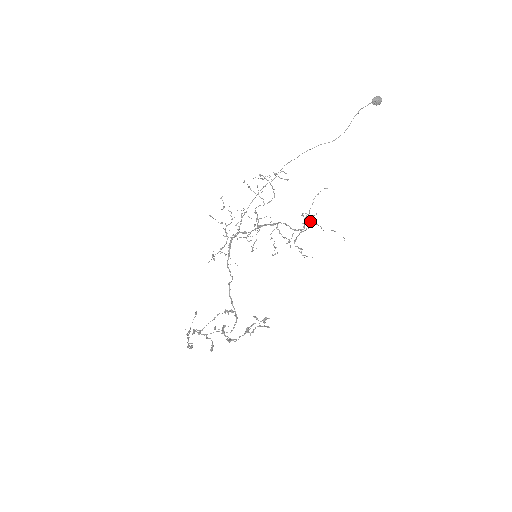
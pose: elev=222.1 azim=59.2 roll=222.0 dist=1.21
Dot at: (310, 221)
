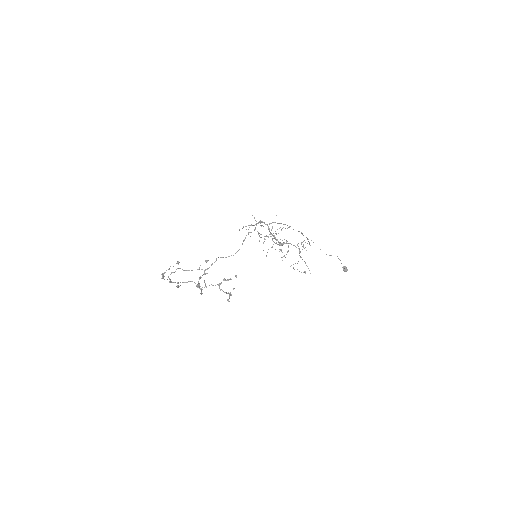
Dot at: (301, 257)
